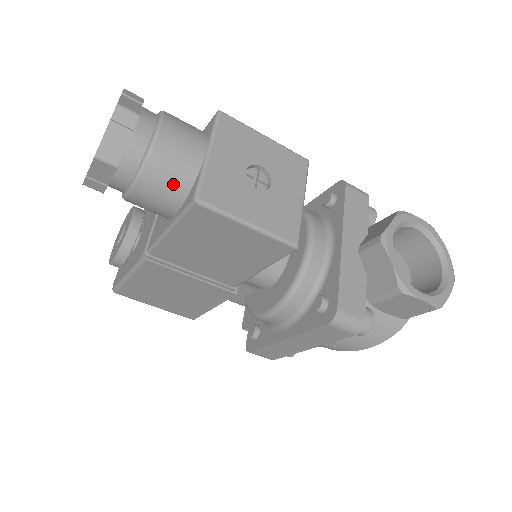
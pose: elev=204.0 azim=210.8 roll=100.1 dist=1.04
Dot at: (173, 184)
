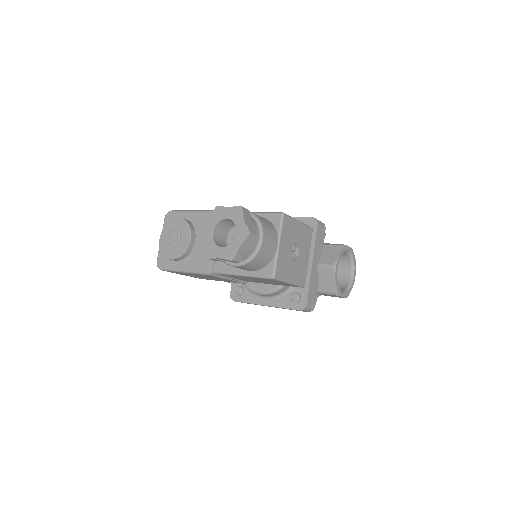
Dot at: (260, 265)
